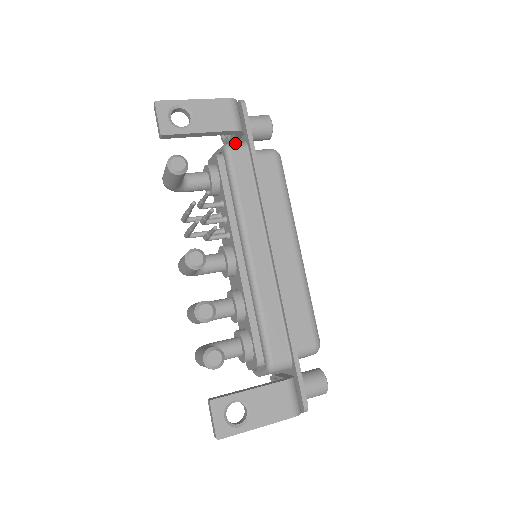
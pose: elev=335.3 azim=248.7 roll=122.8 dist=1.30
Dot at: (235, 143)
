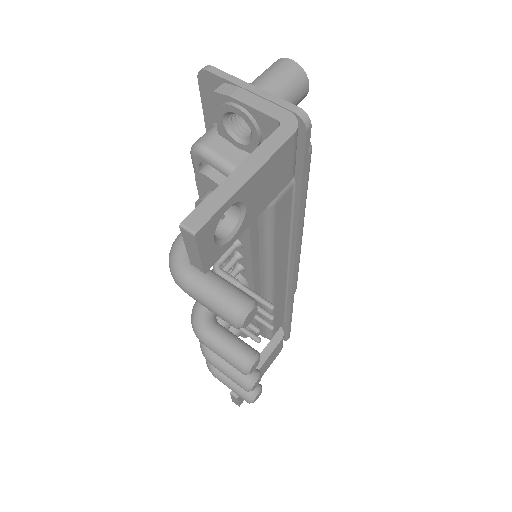
Dot at: occluded
